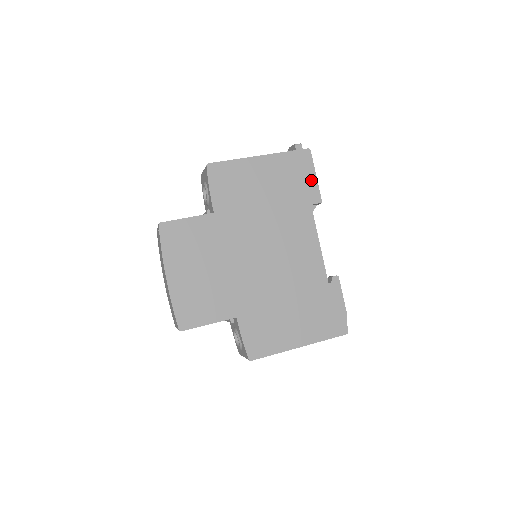
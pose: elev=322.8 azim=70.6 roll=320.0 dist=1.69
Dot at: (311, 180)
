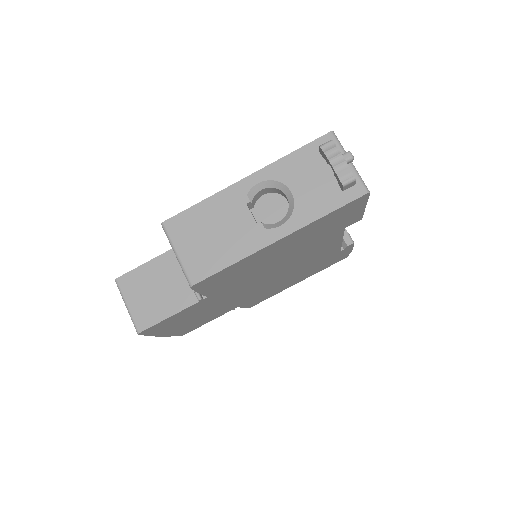
Dot at: (355, 214)
